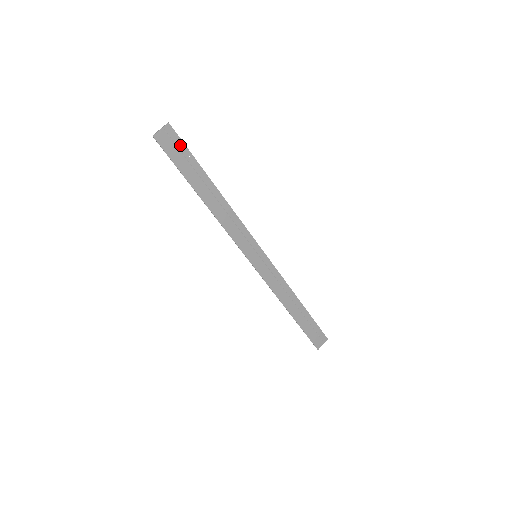
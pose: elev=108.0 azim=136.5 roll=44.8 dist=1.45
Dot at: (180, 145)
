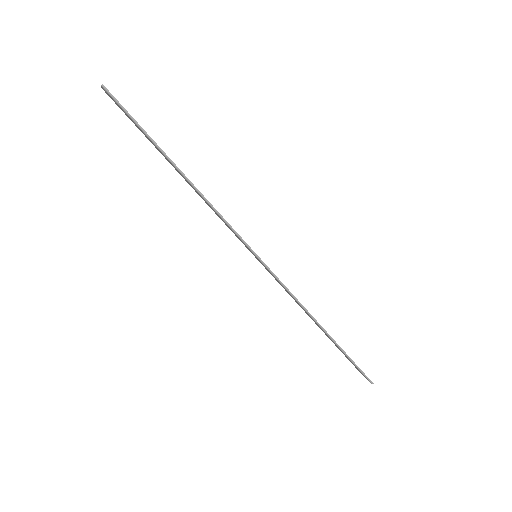
Dot at: occluded
